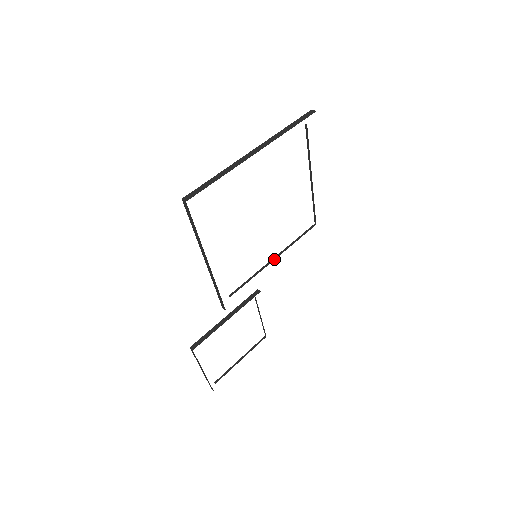
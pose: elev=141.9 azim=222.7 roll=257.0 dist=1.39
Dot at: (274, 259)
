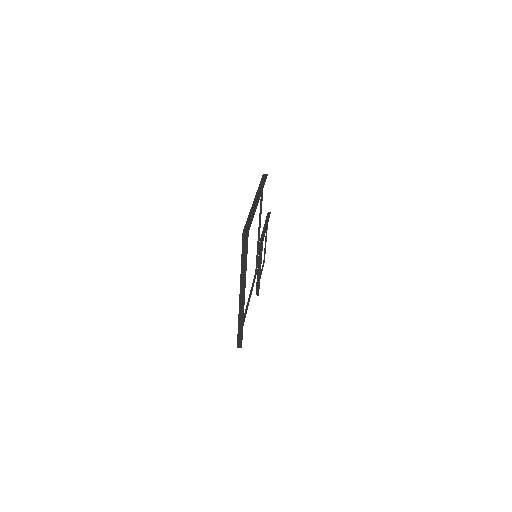
Dot at: (259, 232)
